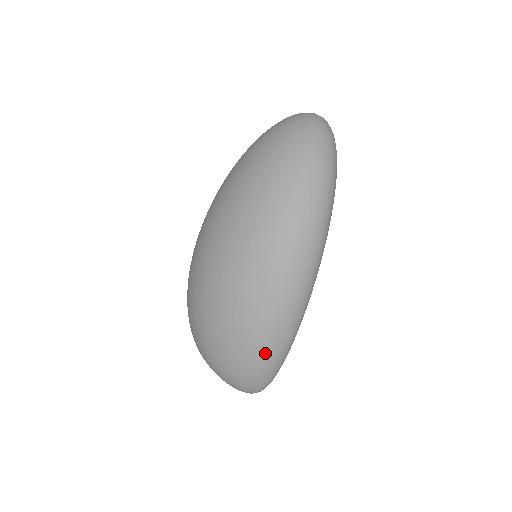
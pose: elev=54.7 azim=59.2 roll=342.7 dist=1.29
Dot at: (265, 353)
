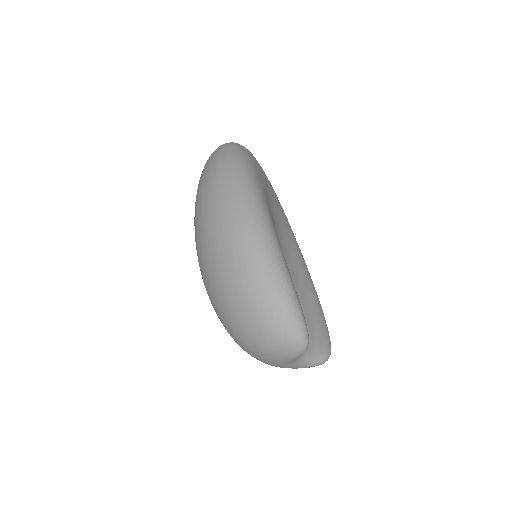
Dot at: (254, 275)
